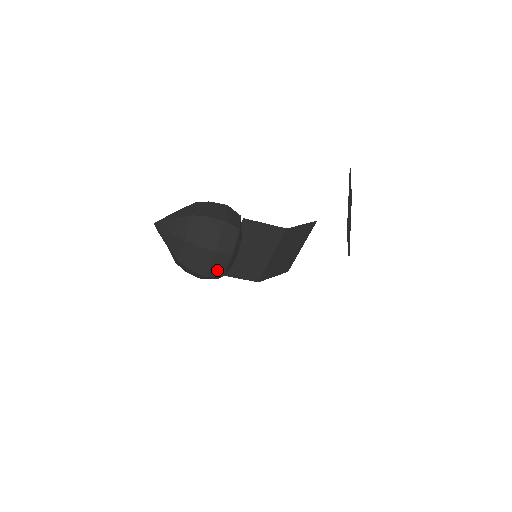
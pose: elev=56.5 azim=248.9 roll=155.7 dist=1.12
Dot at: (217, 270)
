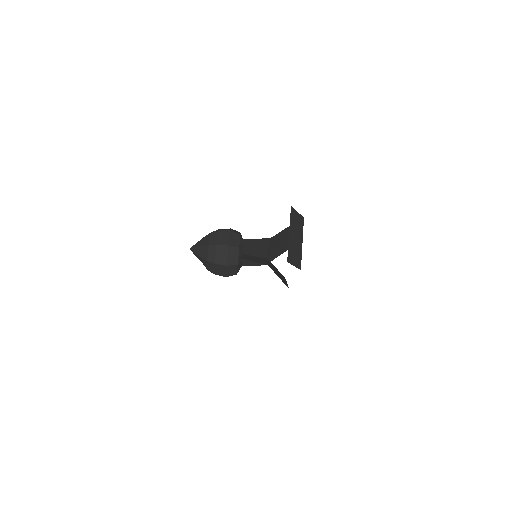
Dot at: (231, 273)
